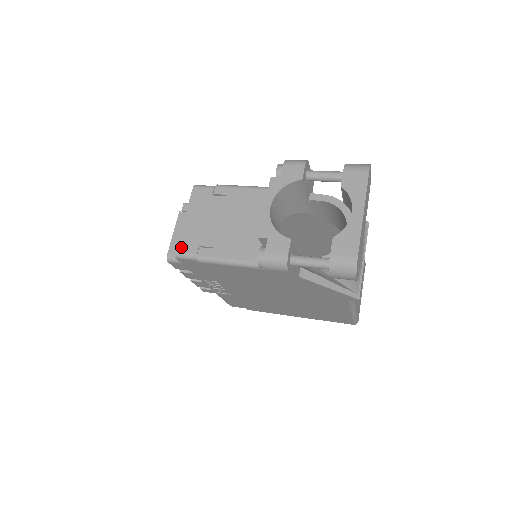
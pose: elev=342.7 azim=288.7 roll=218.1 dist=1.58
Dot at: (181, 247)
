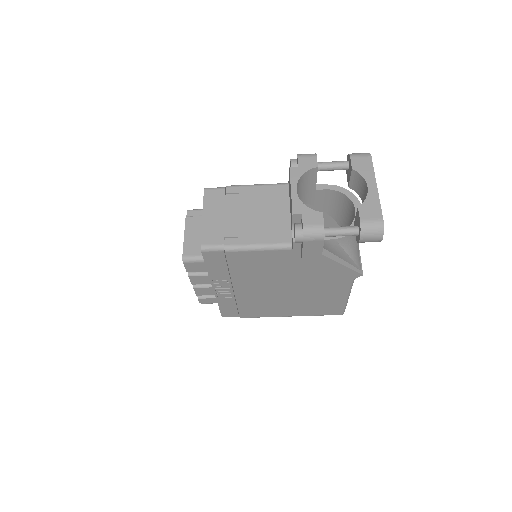
Dot at: (206, 240)
